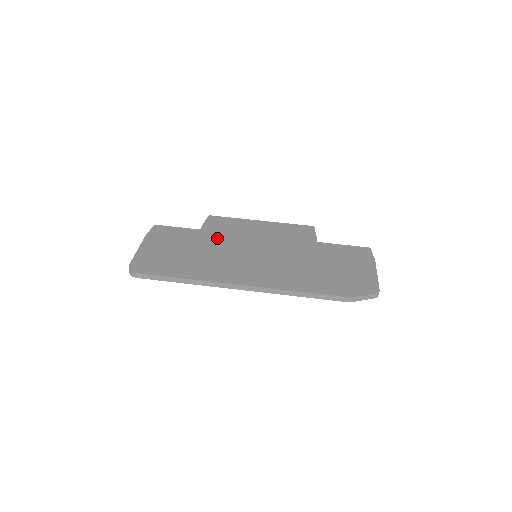
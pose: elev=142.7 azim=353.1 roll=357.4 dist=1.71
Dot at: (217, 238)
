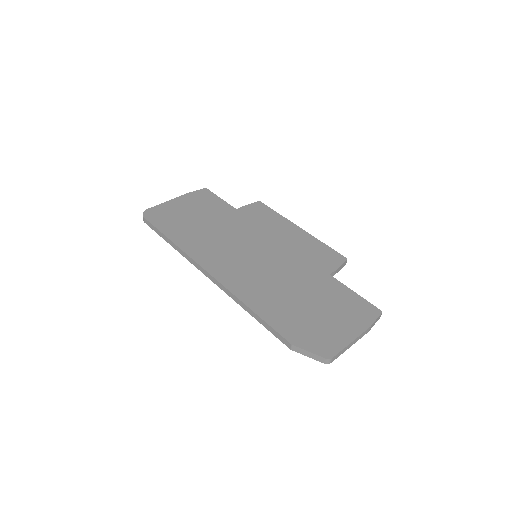
Dot at: (240, 223)
